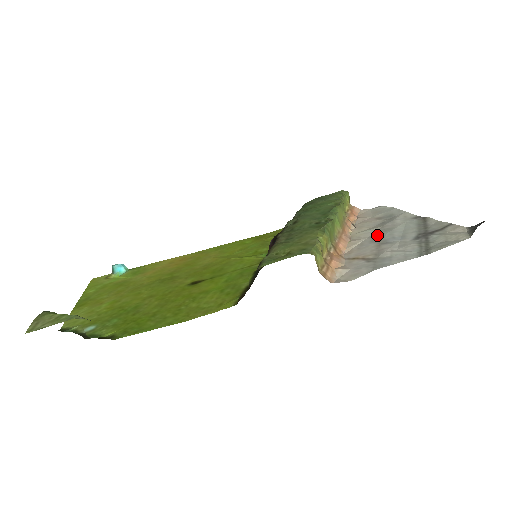
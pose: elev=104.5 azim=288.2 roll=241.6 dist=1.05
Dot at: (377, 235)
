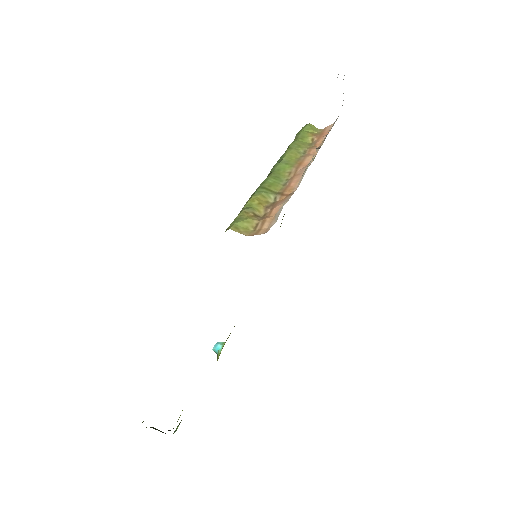
Dot at: occluded
